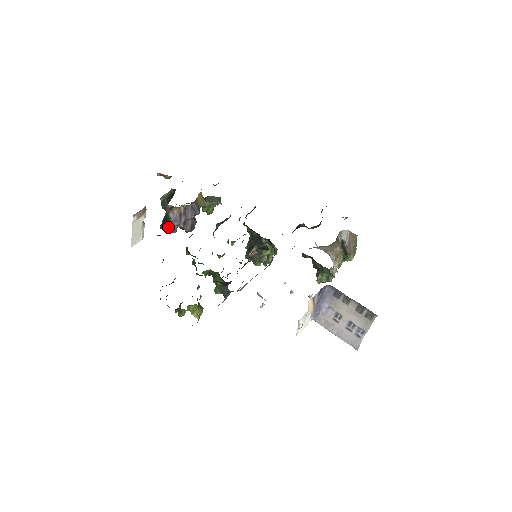
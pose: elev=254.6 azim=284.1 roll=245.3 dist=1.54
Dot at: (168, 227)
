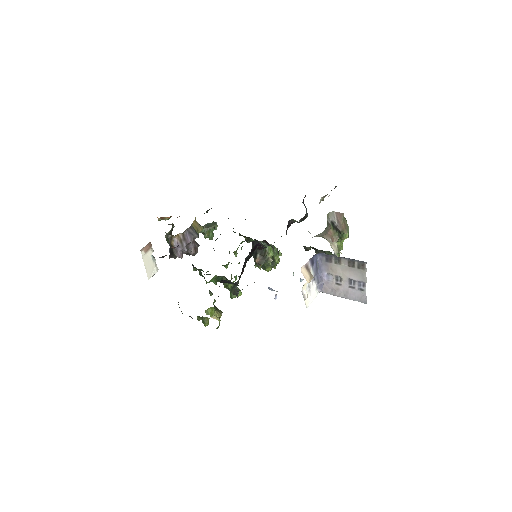
Dot at: (174, 254)
